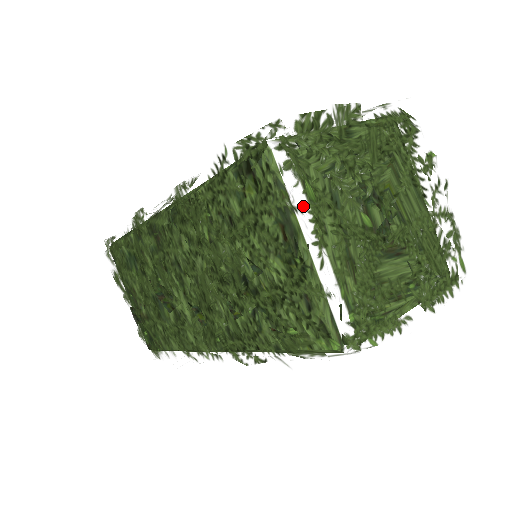
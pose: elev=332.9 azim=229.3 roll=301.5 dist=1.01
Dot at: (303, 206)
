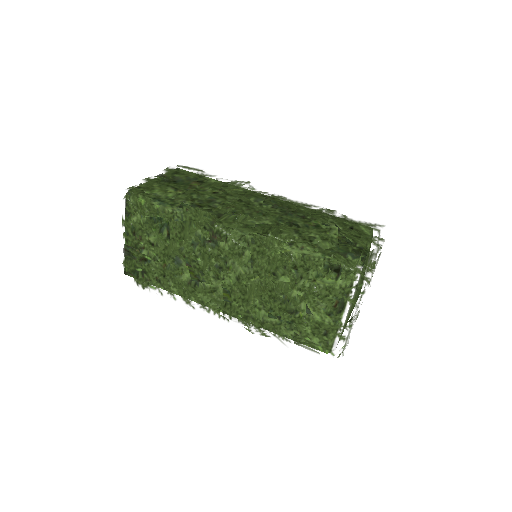
Dot at: occluded
